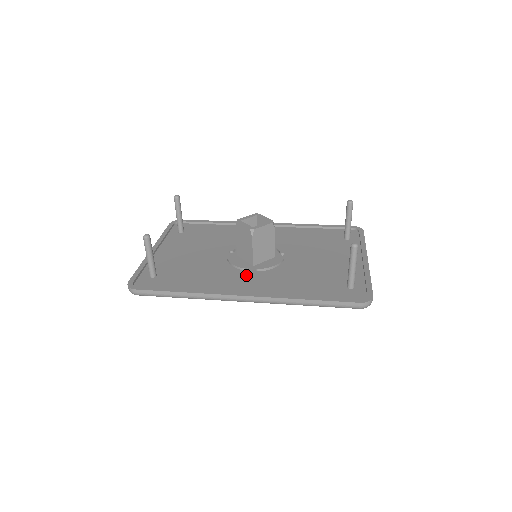
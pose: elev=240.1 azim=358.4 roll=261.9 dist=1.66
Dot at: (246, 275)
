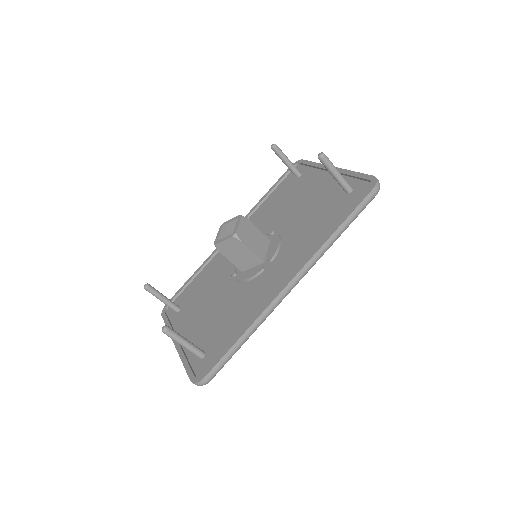
Dot at: (269, 272)
